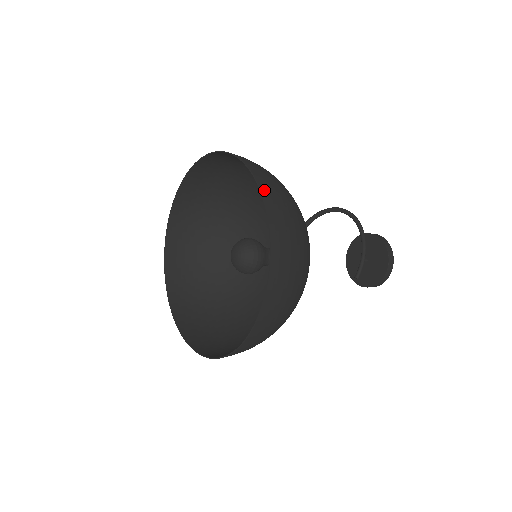
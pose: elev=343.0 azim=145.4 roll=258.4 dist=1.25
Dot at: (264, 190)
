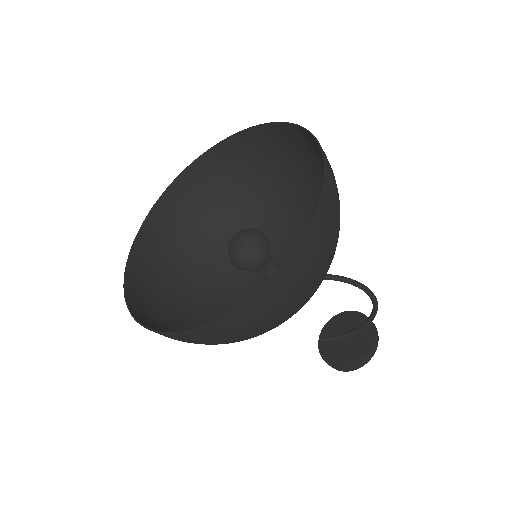
Dot at: (298, 254)
